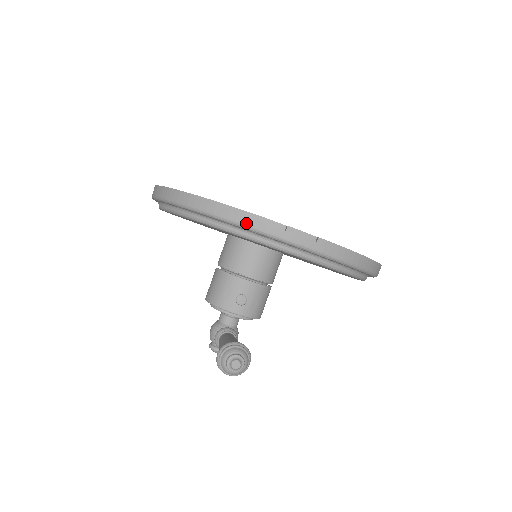
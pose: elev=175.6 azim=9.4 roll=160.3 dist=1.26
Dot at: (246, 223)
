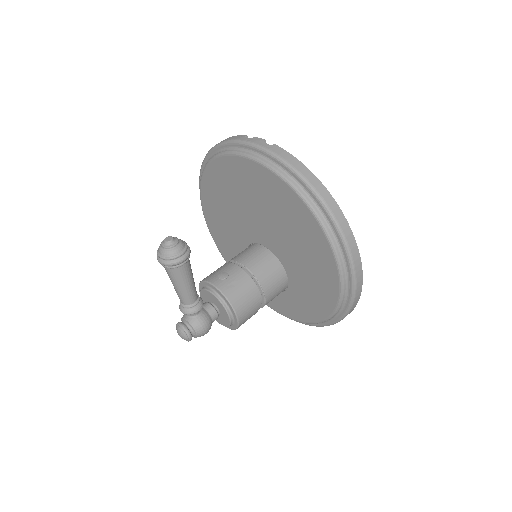
Dot at: (229, 139)
